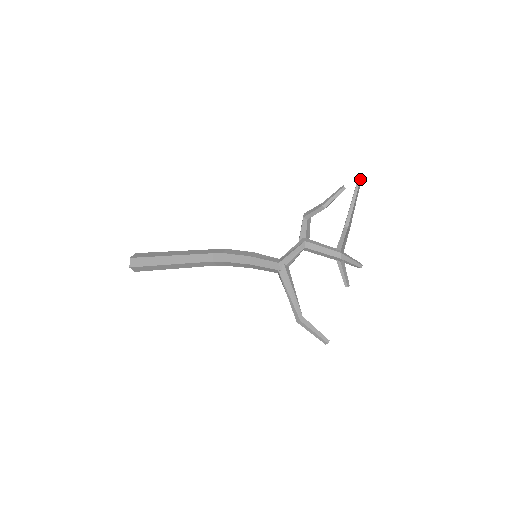
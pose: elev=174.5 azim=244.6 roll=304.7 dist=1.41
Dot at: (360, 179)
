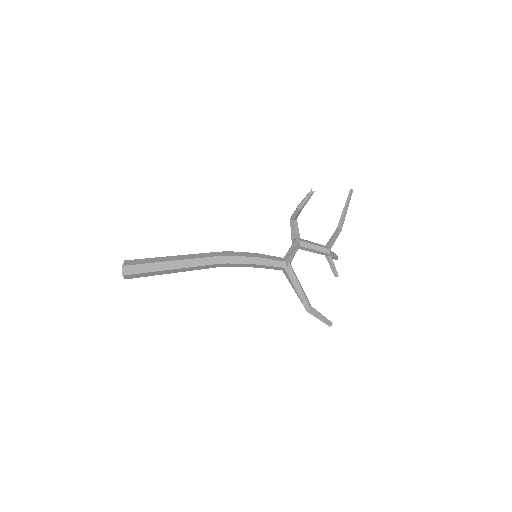
Dot at: (352, 189)
